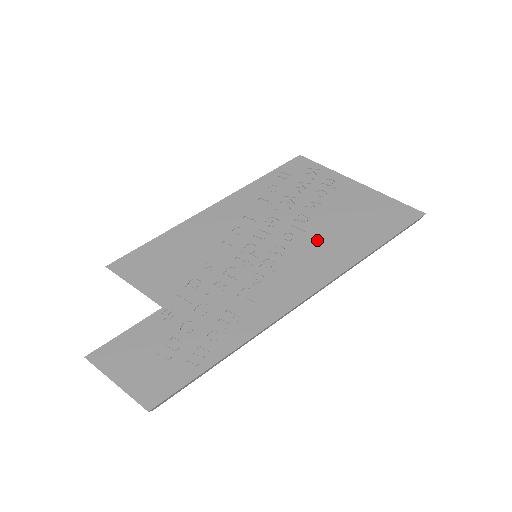
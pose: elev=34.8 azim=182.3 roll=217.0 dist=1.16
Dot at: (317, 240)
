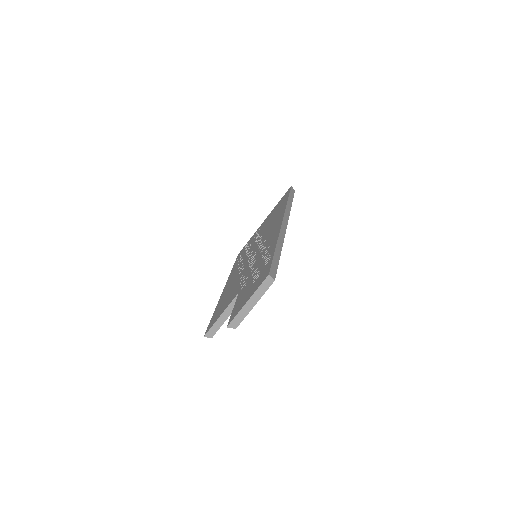
Dot at: (268, 227)
